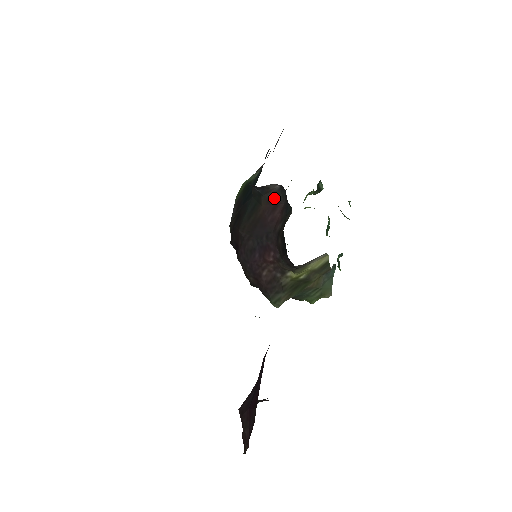
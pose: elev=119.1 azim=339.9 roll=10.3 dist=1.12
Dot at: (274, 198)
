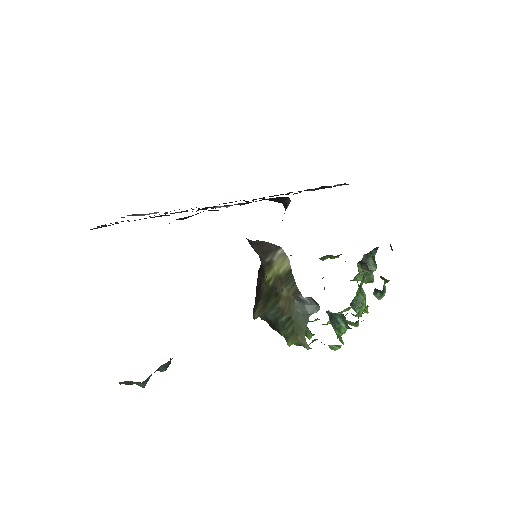
Dot at: occluded
